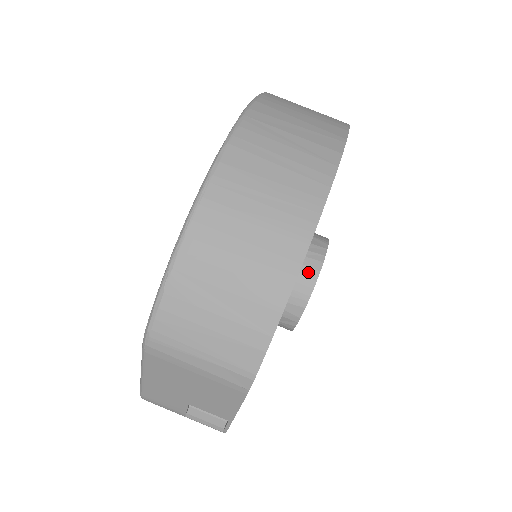
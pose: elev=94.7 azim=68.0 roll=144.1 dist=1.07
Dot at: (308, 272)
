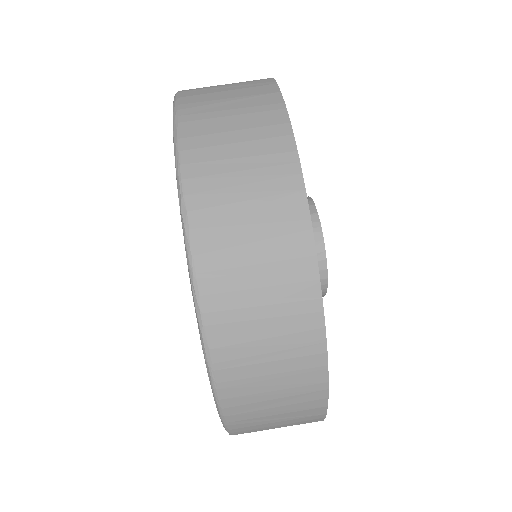
Dot at: occluded
